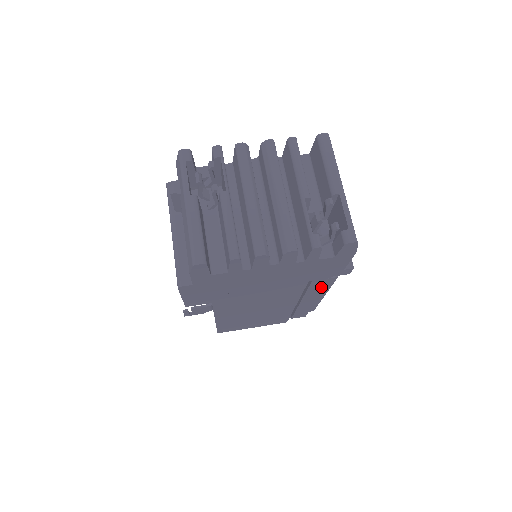
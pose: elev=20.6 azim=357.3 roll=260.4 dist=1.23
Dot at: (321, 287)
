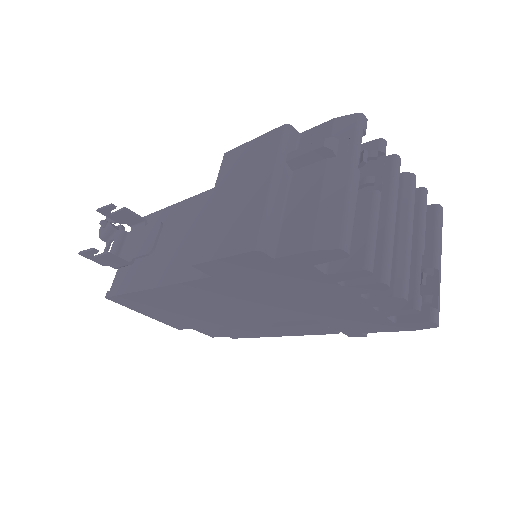
Dot at: (305, 330)
